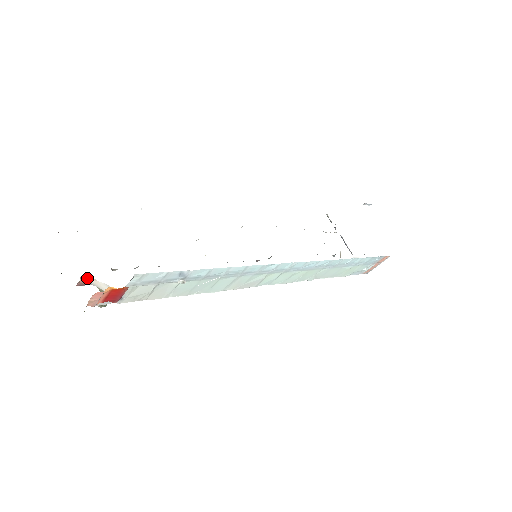
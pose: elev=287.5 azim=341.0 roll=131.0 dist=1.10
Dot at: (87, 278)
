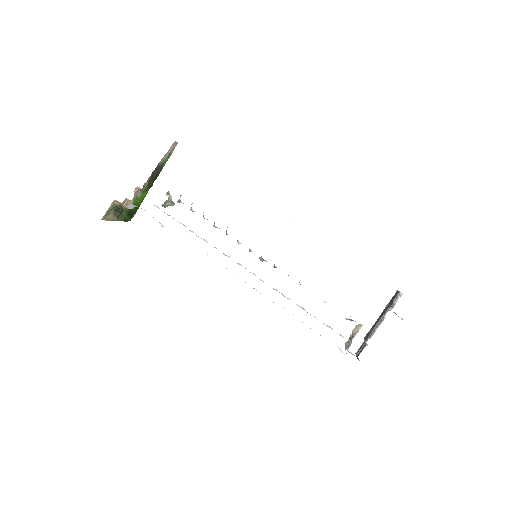
Dot at: occluded
